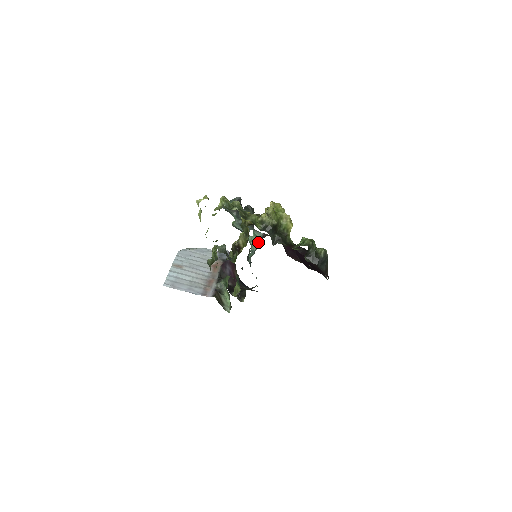
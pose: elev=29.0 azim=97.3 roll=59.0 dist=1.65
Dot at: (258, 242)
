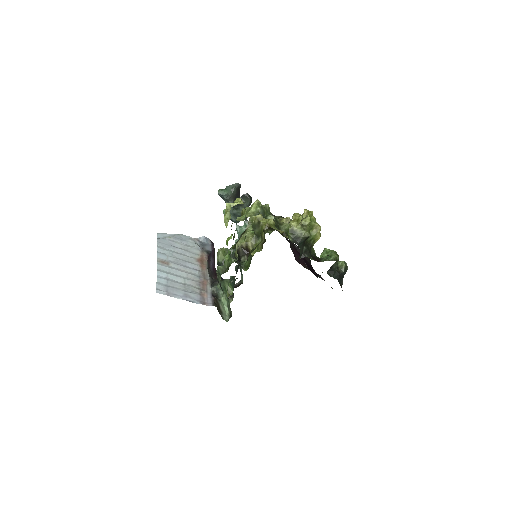
Dot at: occluded
